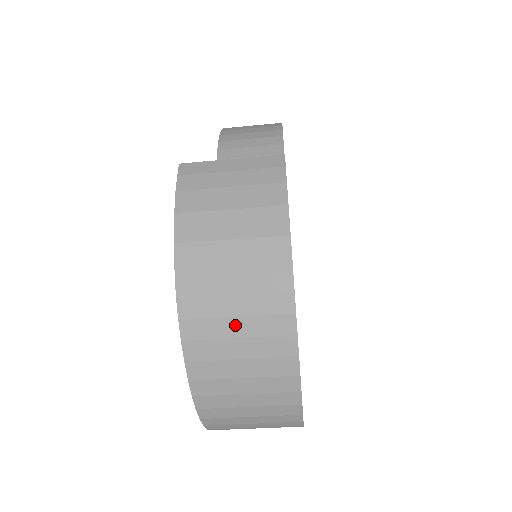
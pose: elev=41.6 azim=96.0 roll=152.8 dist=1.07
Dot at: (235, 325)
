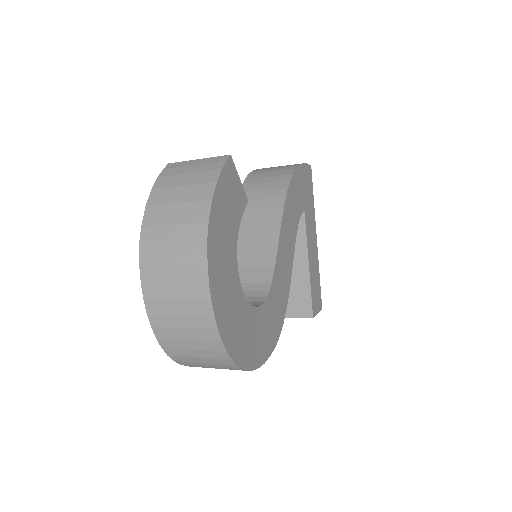
Dot at: (171, 259)
